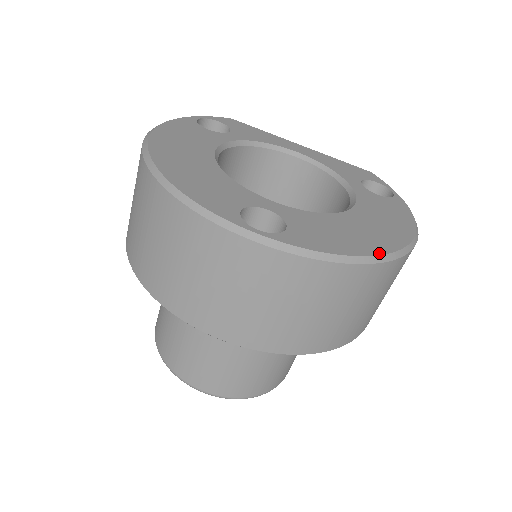
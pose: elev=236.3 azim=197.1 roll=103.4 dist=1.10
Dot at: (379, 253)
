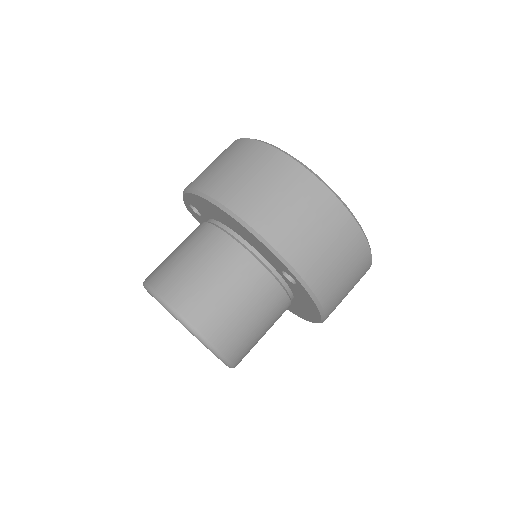
Dot at: occluded
